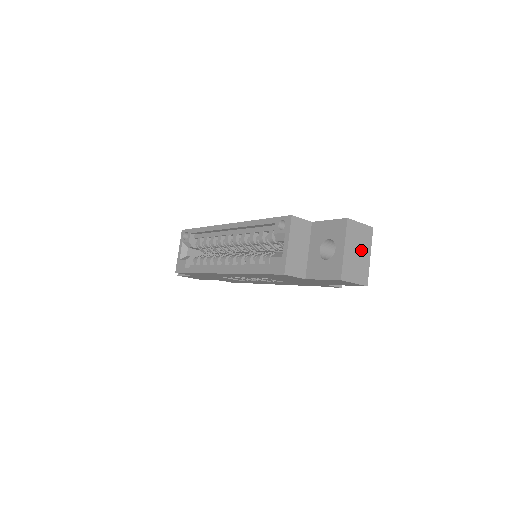
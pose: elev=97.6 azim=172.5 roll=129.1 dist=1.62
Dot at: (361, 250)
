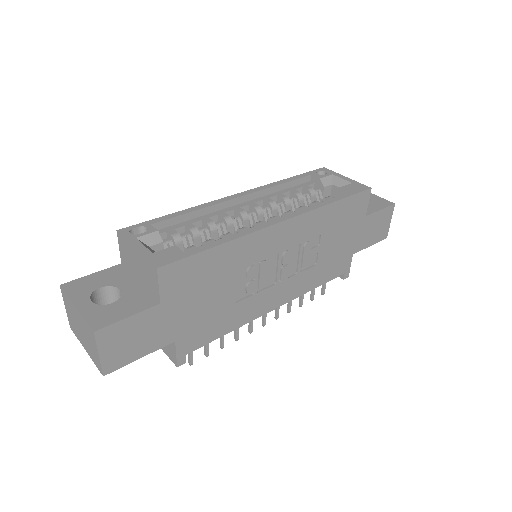
Dot at: occluded
